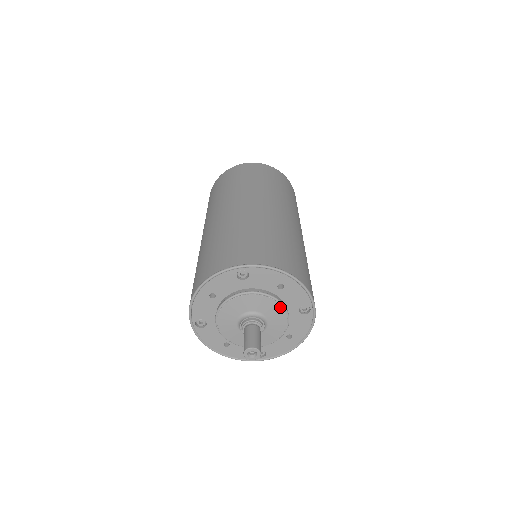
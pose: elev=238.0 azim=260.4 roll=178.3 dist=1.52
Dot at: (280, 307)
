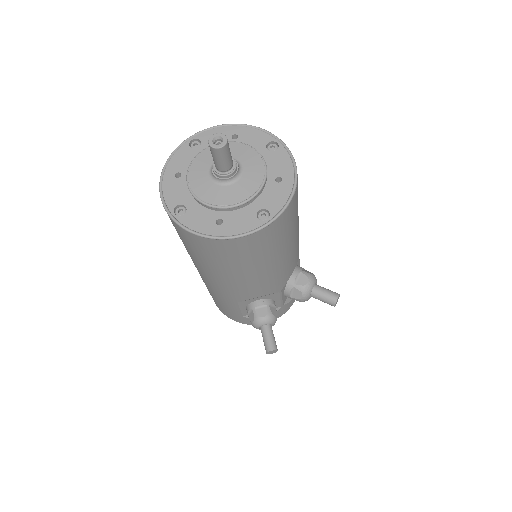
Dot at: (243, 145)
